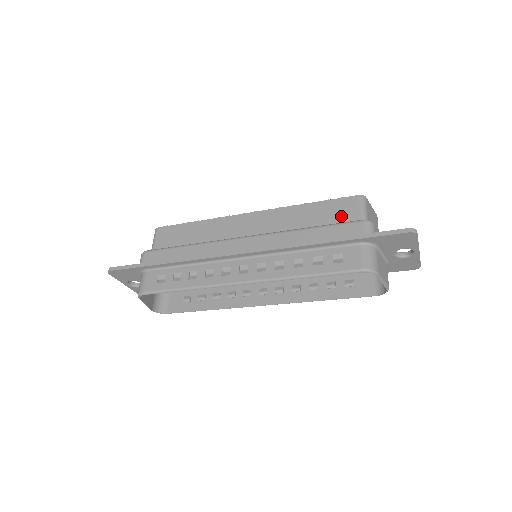
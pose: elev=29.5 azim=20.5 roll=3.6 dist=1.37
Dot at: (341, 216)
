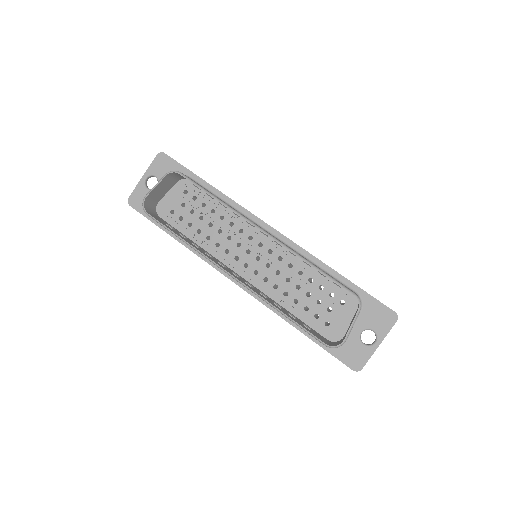
Dot at: occluded
